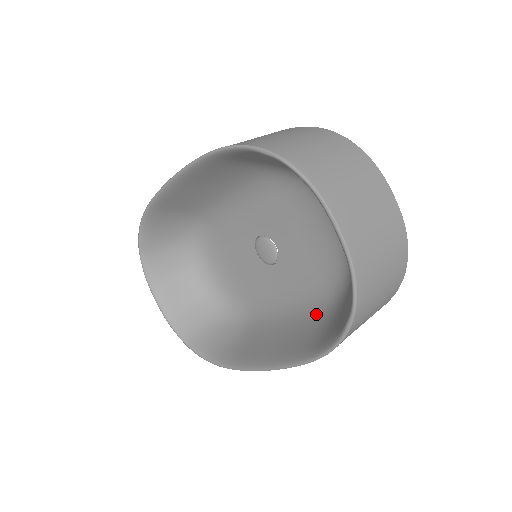
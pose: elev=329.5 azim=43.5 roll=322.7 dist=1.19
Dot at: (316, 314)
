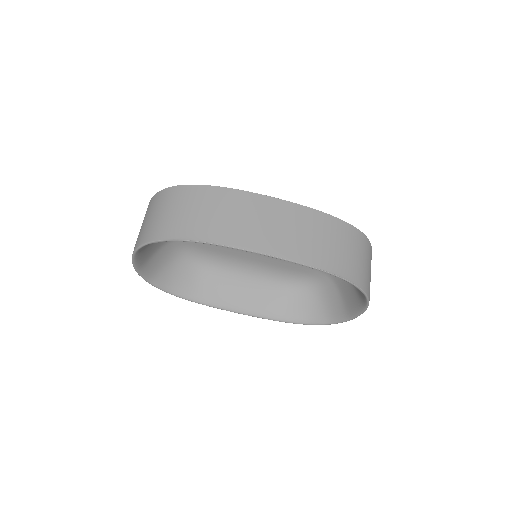
Dot at: (278, 287)
